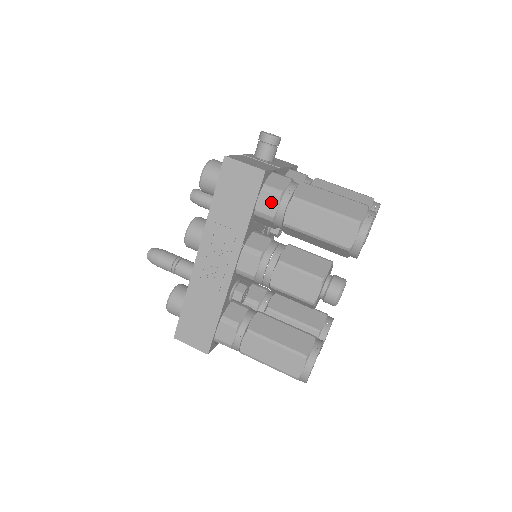
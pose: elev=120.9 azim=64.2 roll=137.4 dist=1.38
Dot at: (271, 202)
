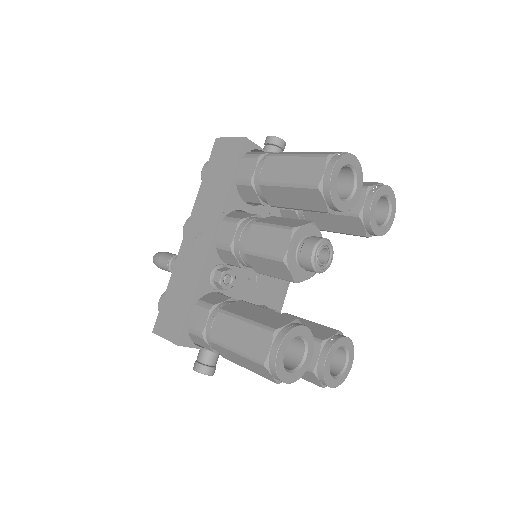
Dot at: (250, 166)
